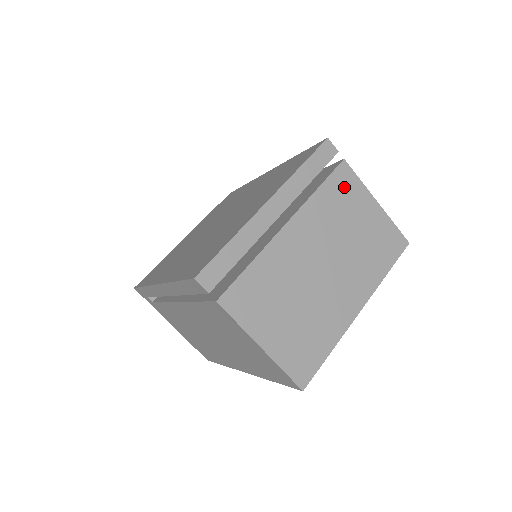
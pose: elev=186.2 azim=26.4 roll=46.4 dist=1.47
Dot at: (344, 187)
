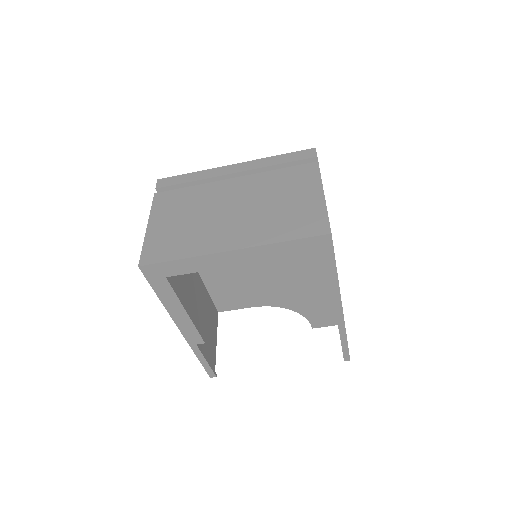
Dot at: (301, 176)
